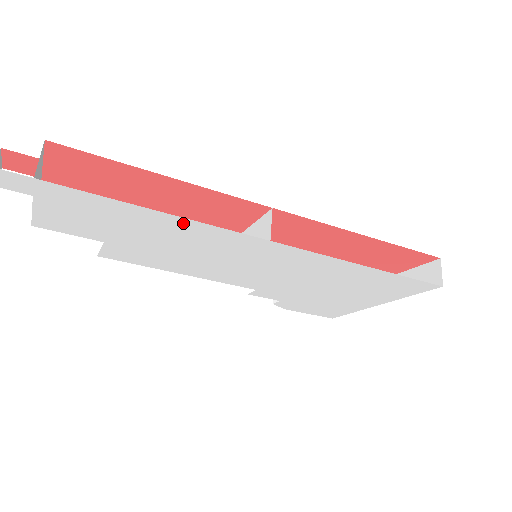
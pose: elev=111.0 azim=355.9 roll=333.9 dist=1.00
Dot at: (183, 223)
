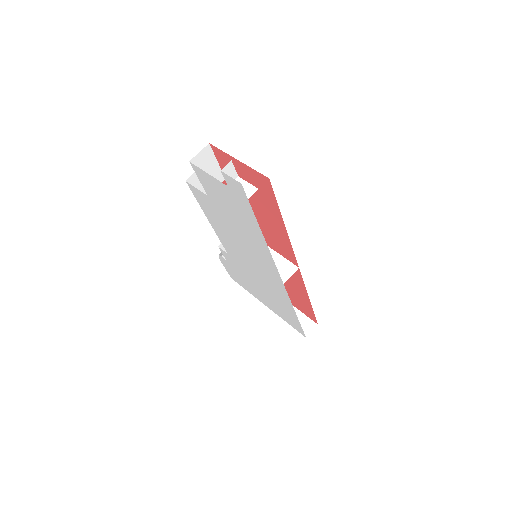
Dot at: (266, 251)
